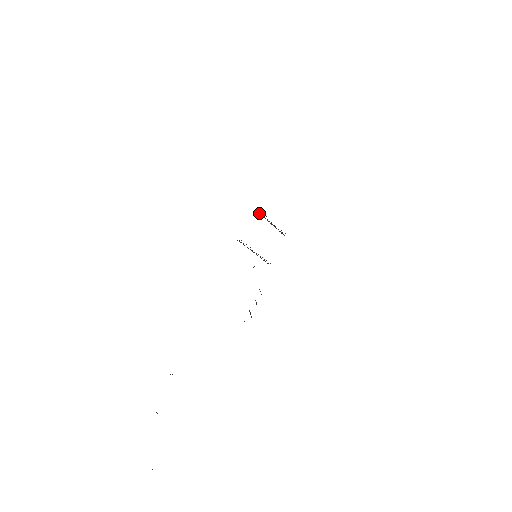
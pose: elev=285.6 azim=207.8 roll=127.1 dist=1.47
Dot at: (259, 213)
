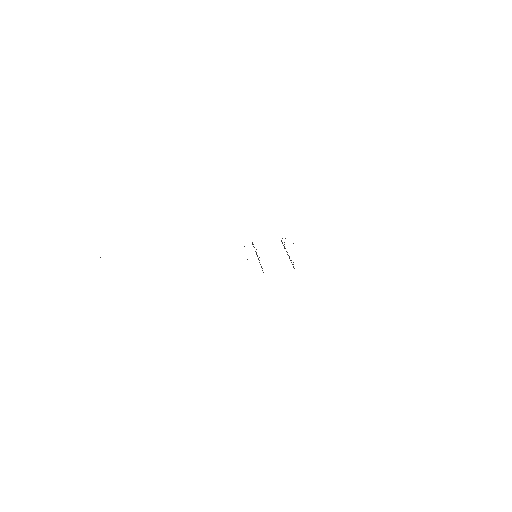
Dot at: occluded
